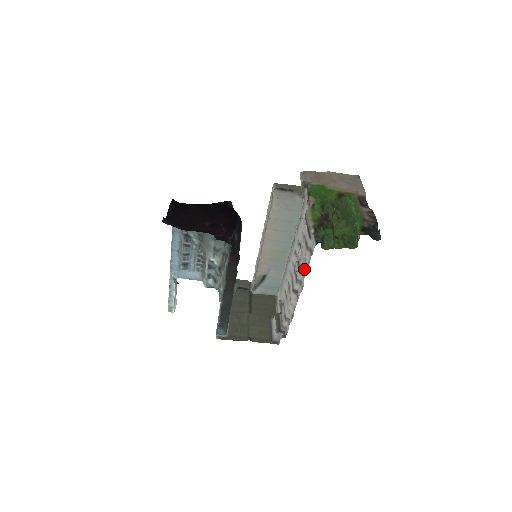
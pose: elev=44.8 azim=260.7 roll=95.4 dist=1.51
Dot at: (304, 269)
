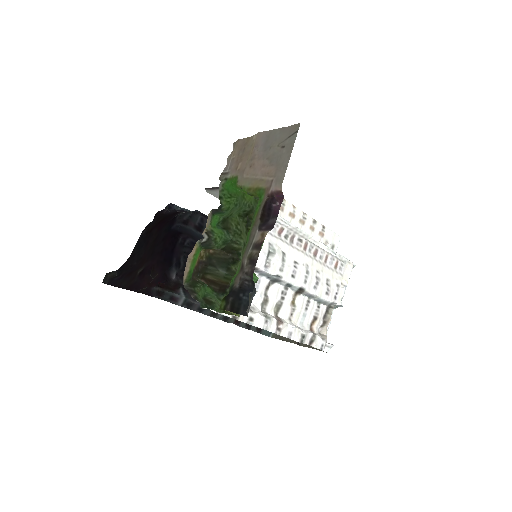
Dot at: occluded
